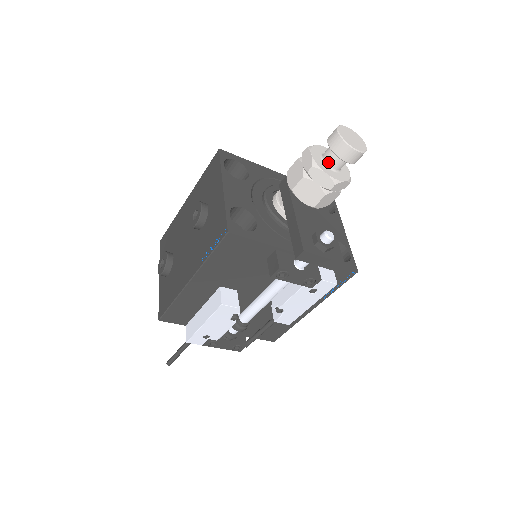
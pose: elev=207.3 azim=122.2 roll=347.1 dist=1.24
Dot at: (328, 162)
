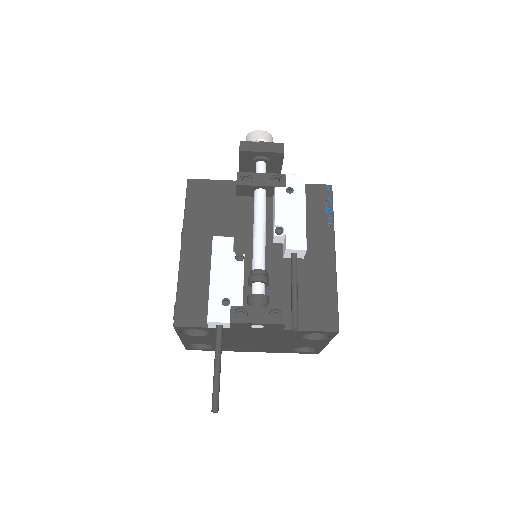
Dot at: occluded
